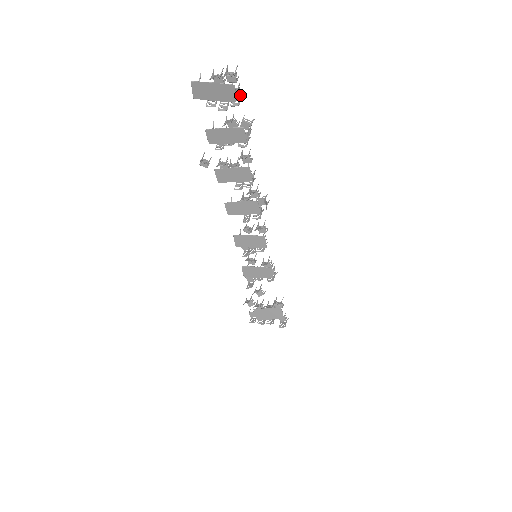
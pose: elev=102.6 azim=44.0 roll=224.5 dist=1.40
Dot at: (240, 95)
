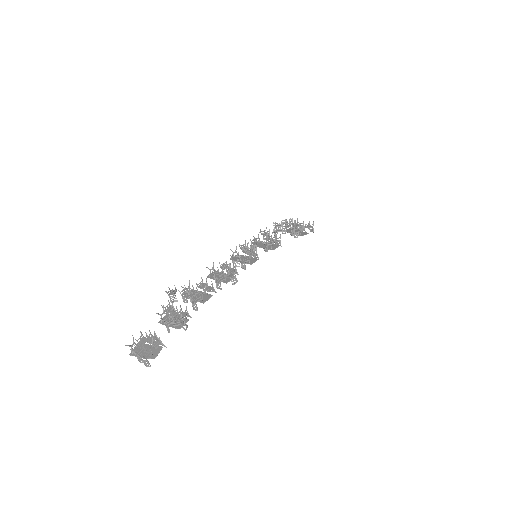
Dot at: (160, 343)
